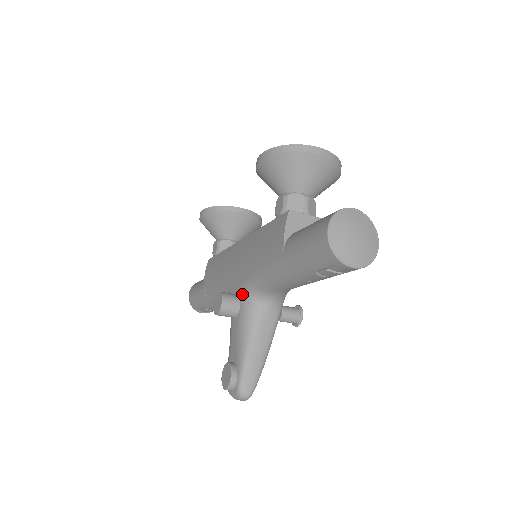
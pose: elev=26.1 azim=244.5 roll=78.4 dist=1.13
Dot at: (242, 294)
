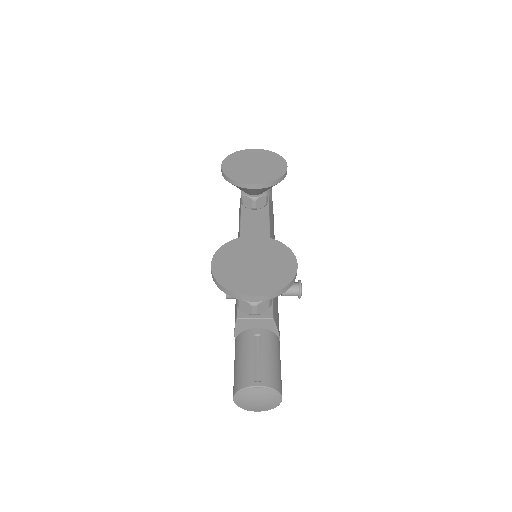
Dot at: occluded
